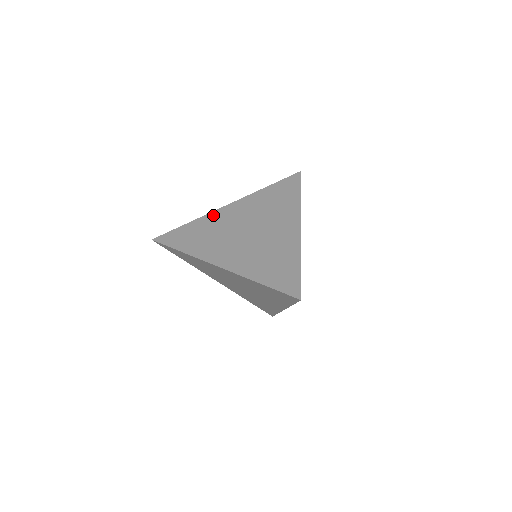
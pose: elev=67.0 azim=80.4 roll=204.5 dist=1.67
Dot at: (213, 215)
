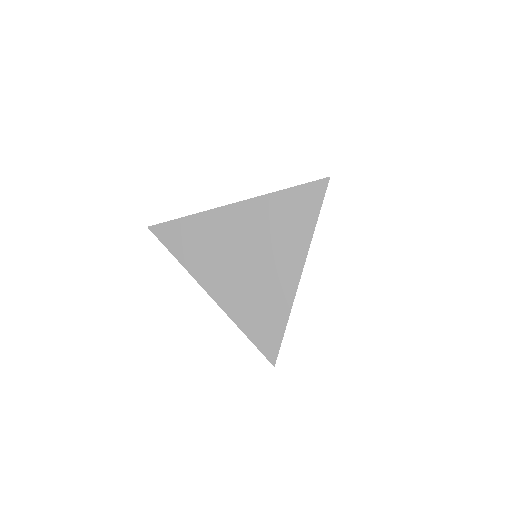
Dot at: (215, 215)
